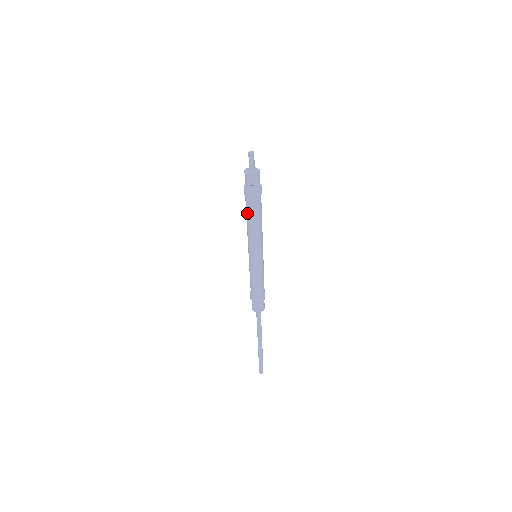
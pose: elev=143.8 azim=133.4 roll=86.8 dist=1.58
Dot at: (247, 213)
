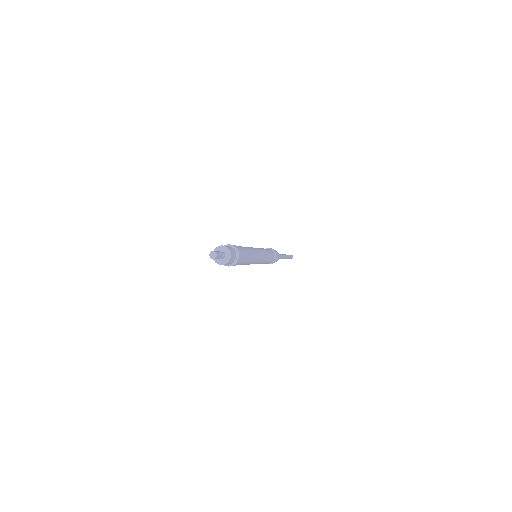
Dot at: occluded
